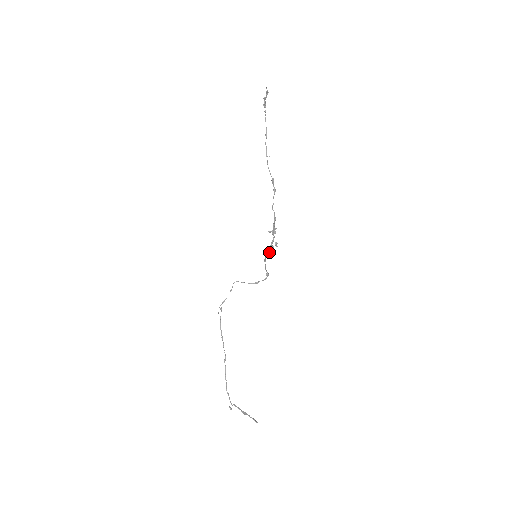
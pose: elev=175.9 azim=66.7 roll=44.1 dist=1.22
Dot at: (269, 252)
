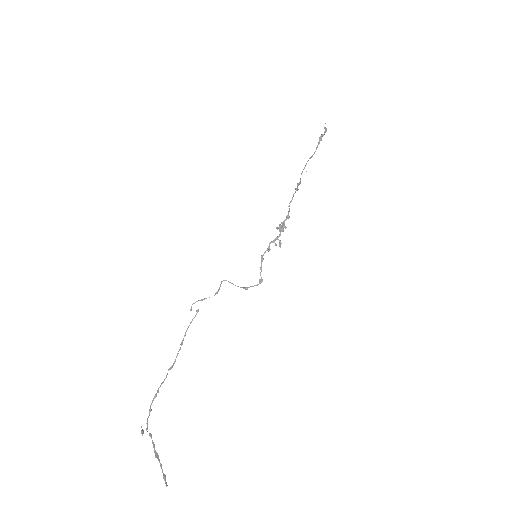
Dot at: (269, 248)
